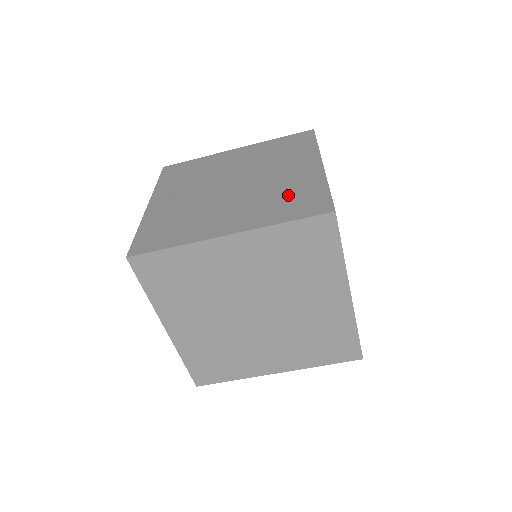
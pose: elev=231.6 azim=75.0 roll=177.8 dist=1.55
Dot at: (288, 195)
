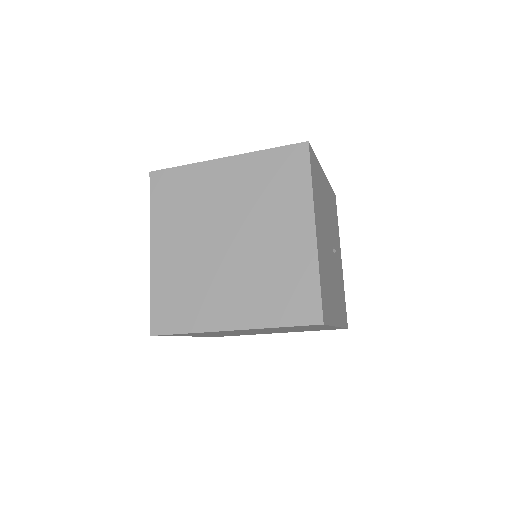
Dot at: (282, 282)
